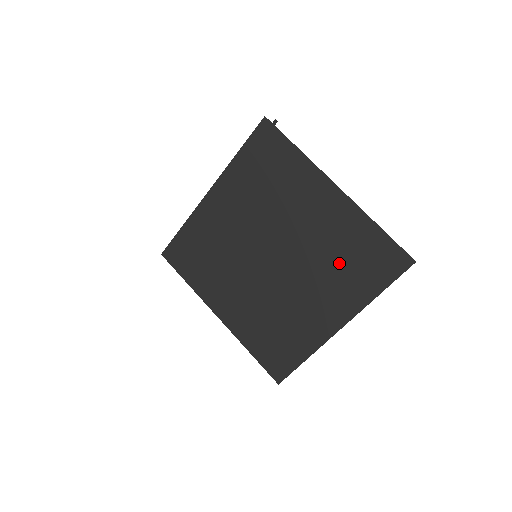
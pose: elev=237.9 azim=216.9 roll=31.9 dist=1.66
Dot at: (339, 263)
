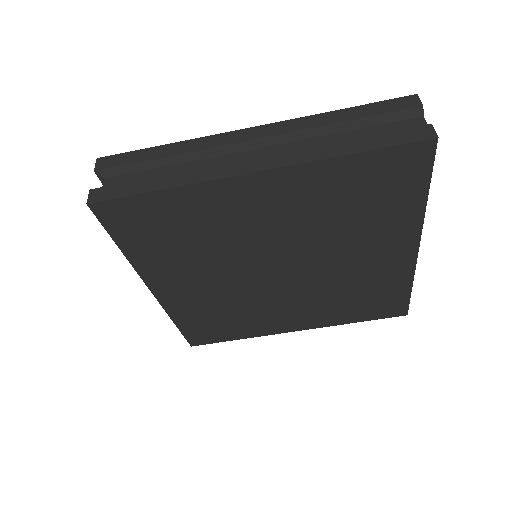
Dot at: (347, 297)
